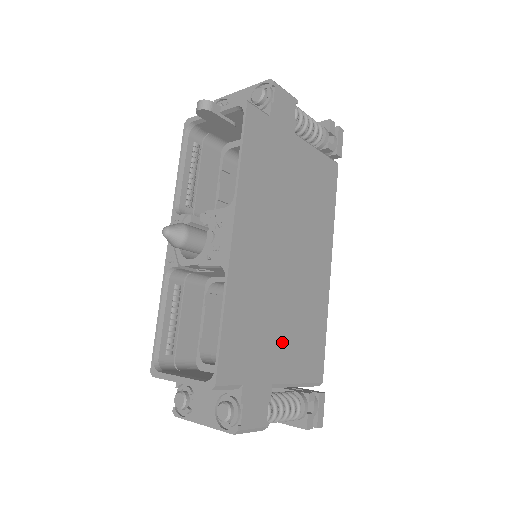
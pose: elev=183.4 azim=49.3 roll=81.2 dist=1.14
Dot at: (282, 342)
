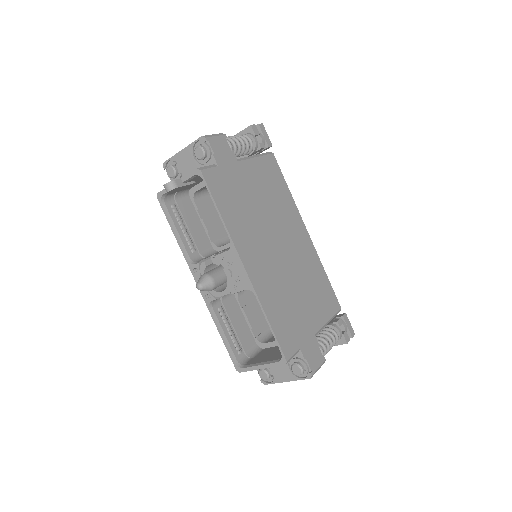
Dot at: (306, 305)
